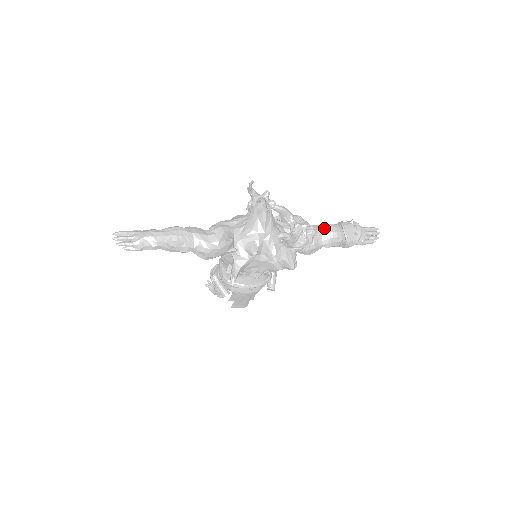
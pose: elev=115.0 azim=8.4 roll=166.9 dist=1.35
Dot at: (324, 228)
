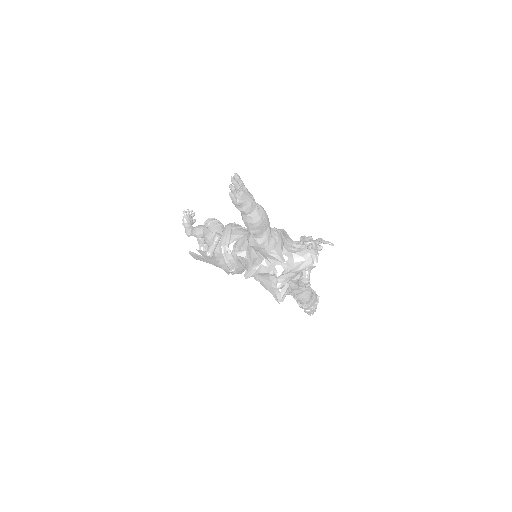
Dot at: (308, 289)
